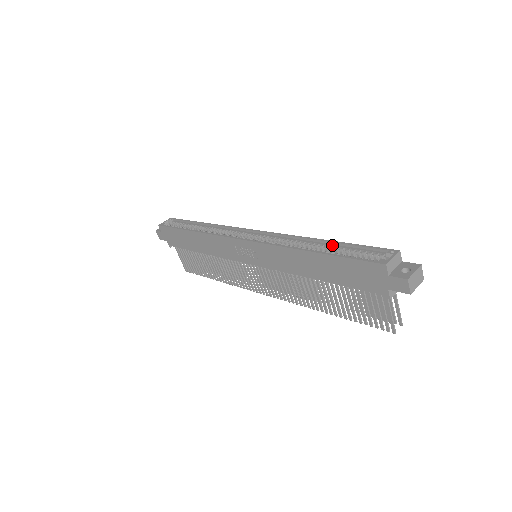
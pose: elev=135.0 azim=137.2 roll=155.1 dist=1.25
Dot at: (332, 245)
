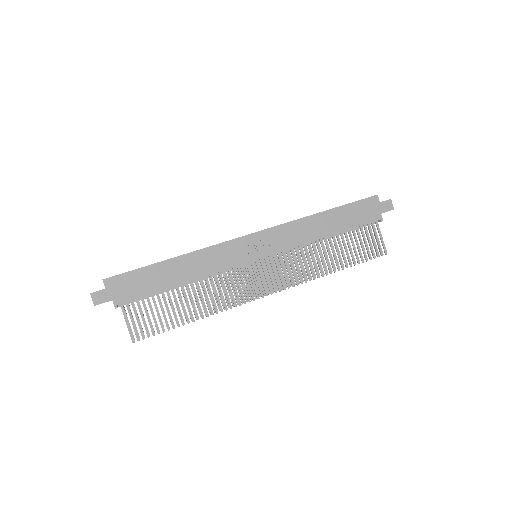
Dot at: occluded
